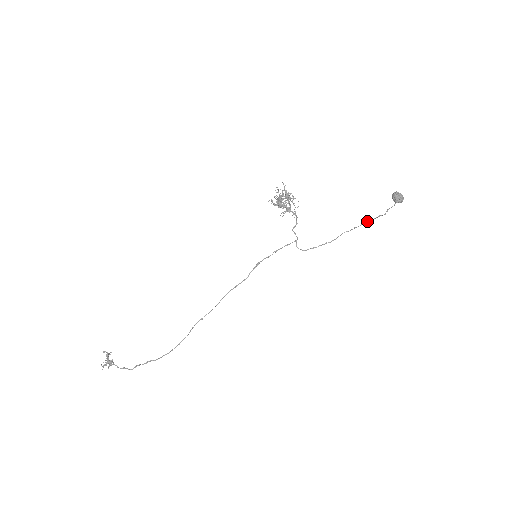
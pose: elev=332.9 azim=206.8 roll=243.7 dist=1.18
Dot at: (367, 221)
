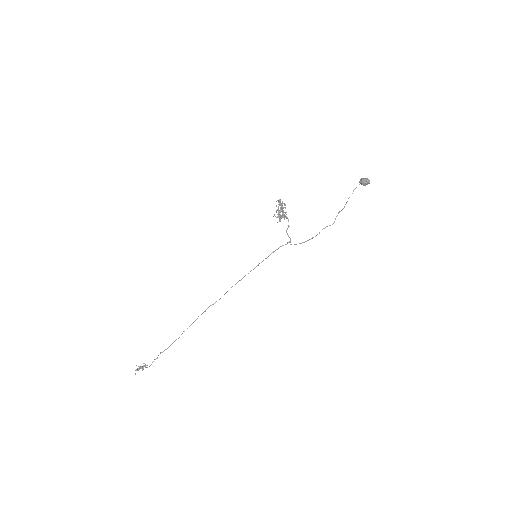
Dot at: occluded
